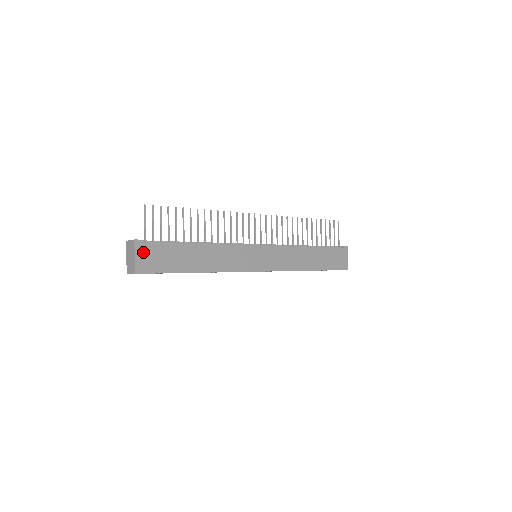
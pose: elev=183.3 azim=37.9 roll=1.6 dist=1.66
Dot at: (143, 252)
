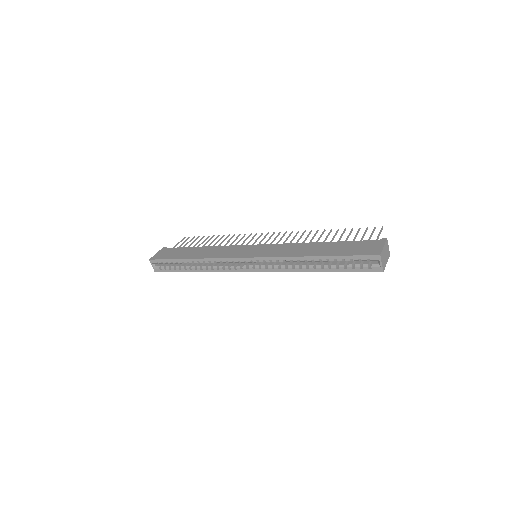
Dot at: (163, 252)
